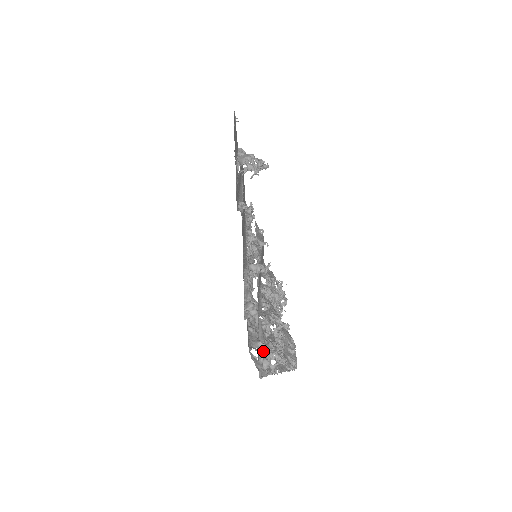
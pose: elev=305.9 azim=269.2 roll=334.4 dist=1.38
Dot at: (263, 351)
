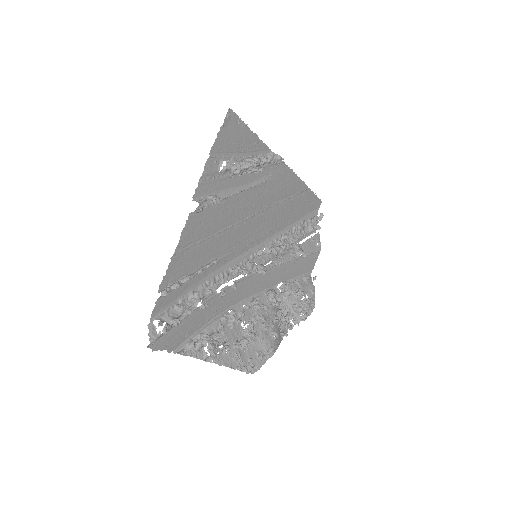
Dot at: (166, 326)
